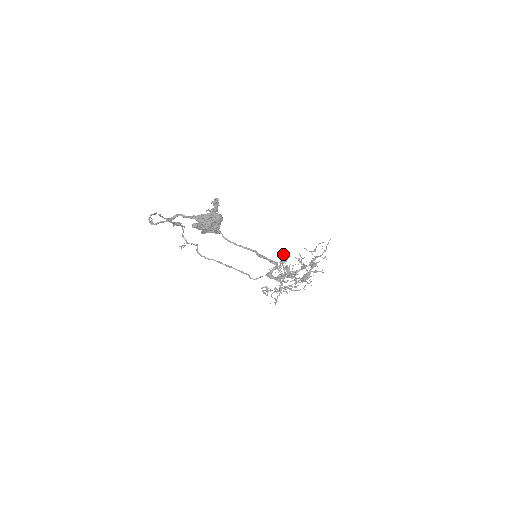
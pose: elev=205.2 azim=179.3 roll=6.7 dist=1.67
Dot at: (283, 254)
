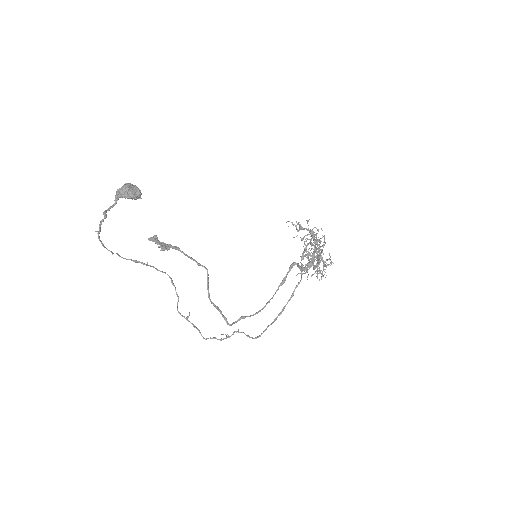
Dot at: occluded
